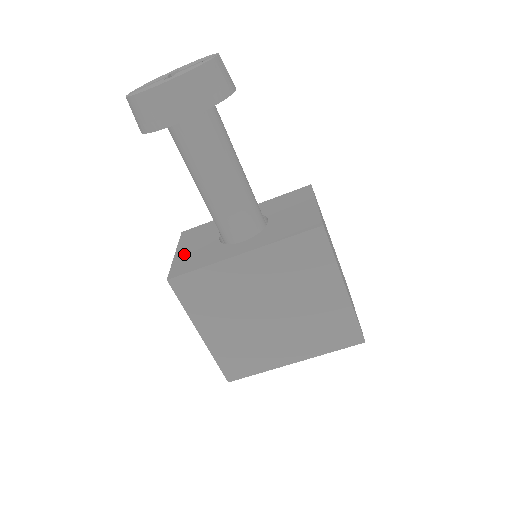
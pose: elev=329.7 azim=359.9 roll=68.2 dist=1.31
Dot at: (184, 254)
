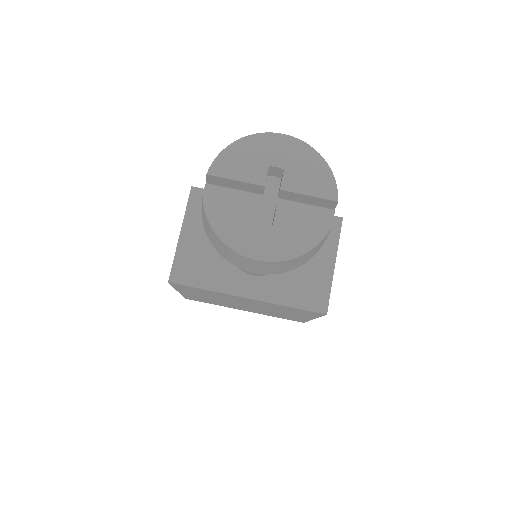
Dot at: (190, 244)
